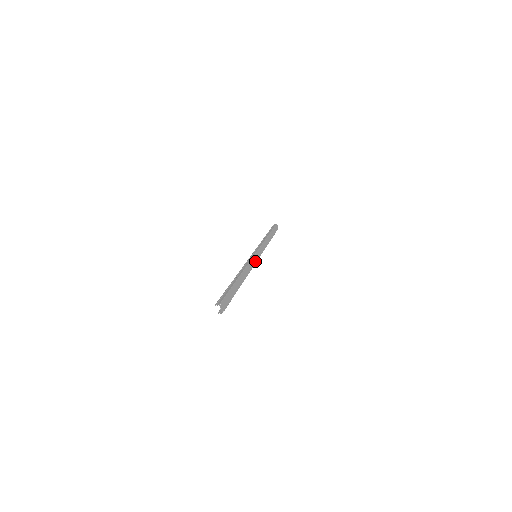
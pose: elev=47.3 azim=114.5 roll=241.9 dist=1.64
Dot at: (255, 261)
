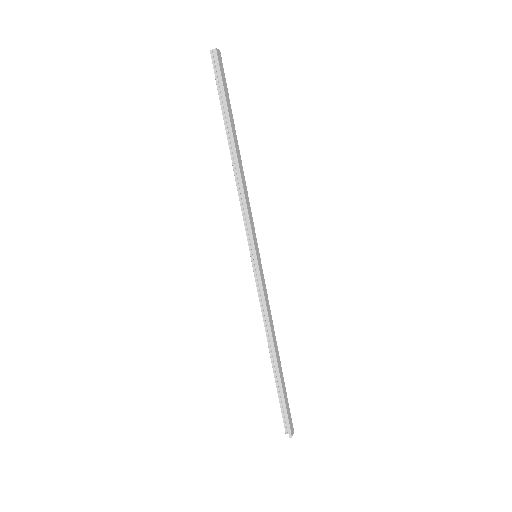
Dot at: (262, 275)
